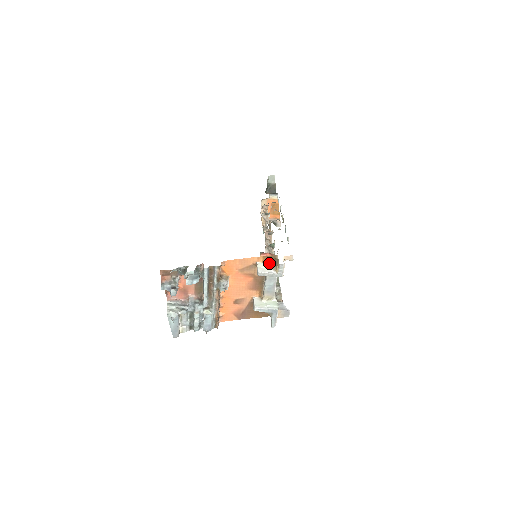
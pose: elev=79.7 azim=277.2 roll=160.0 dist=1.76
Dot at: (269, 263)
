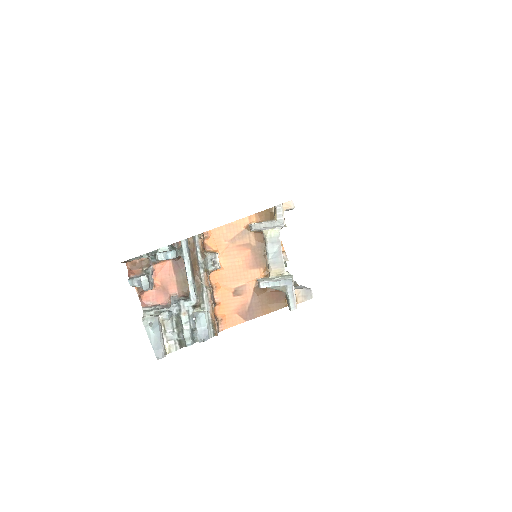
Dot at: occluded
